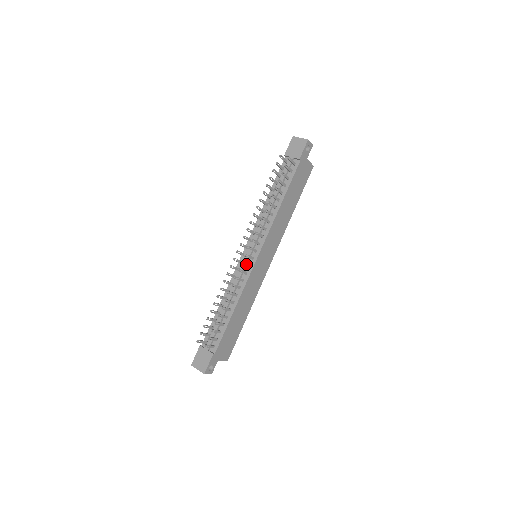
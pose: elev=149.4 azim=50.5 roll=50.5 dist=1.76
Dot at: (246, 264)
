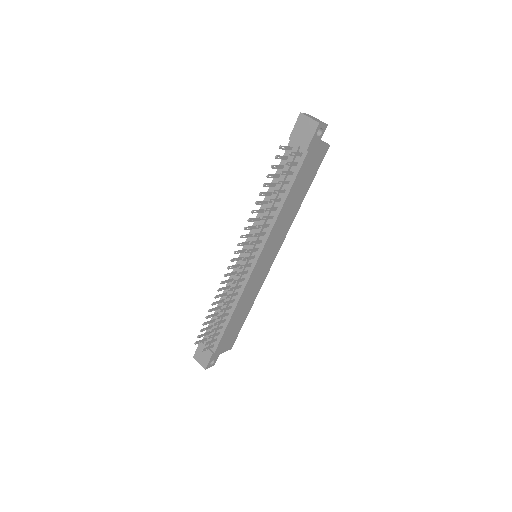
Dot at: (242, 273)
